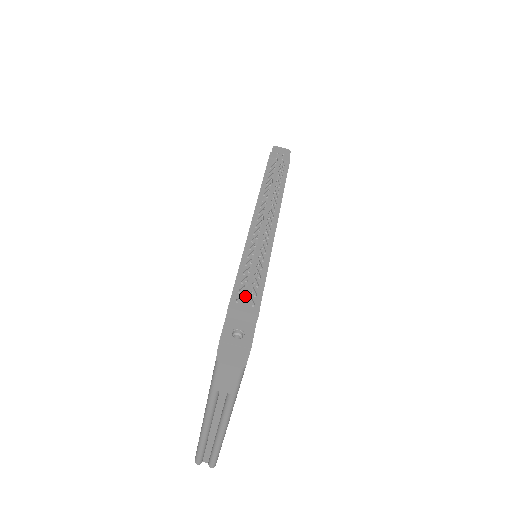
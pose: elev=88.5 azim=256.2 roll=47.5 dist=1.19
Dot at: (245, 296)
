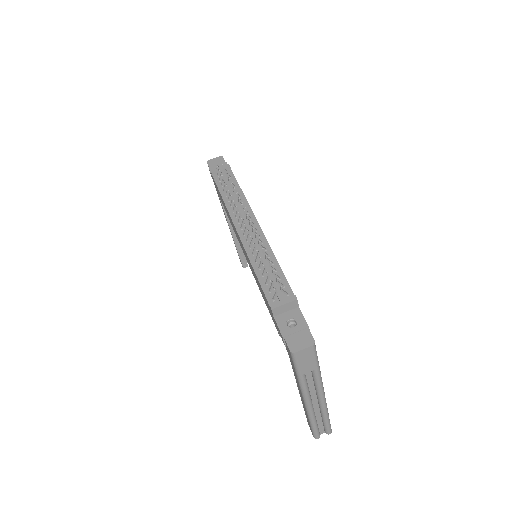
Dot at: (277, 292)
